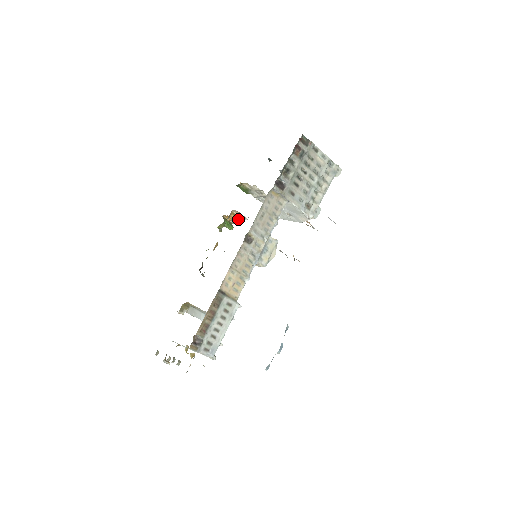
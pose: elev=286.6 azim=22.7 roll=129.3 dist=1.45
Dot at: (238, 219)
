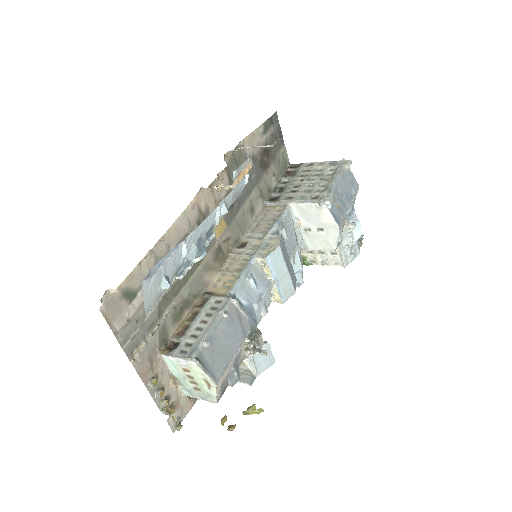
Dot at: occluded
